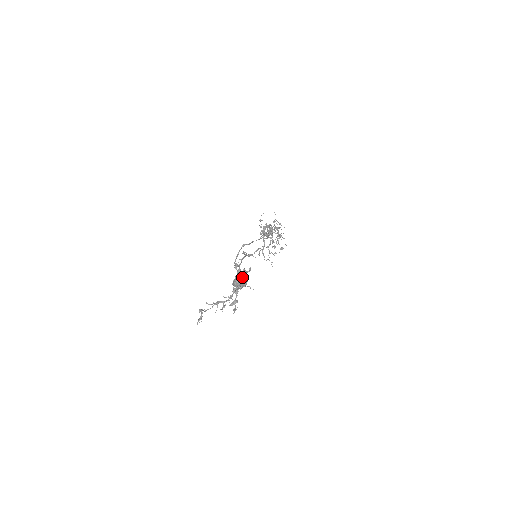
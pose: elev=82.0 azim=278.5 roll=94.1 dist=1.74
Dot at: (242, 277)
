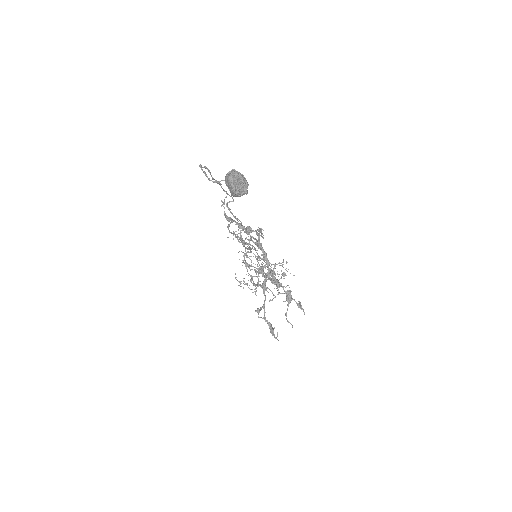
Dot at: (231, 172)
